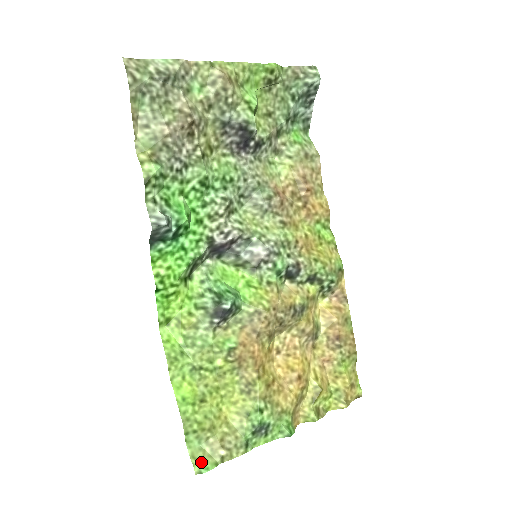
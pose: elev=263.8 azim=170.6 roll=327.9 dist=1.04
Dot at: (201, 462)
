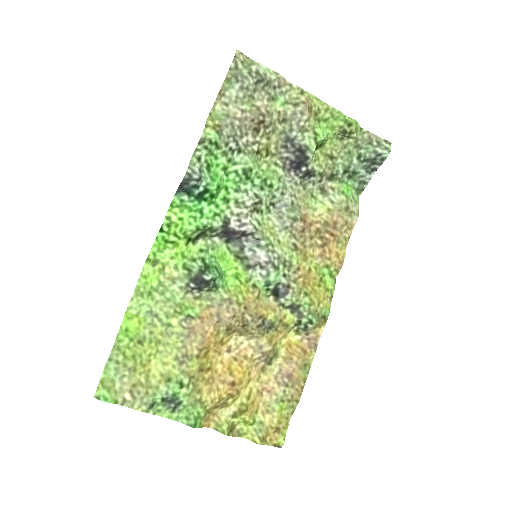
Dot at: (105, 391)
